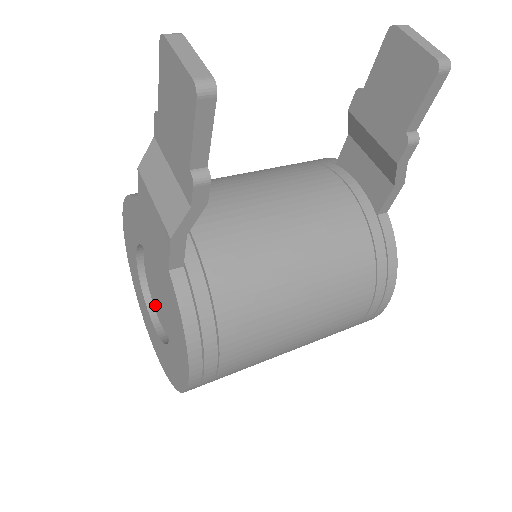
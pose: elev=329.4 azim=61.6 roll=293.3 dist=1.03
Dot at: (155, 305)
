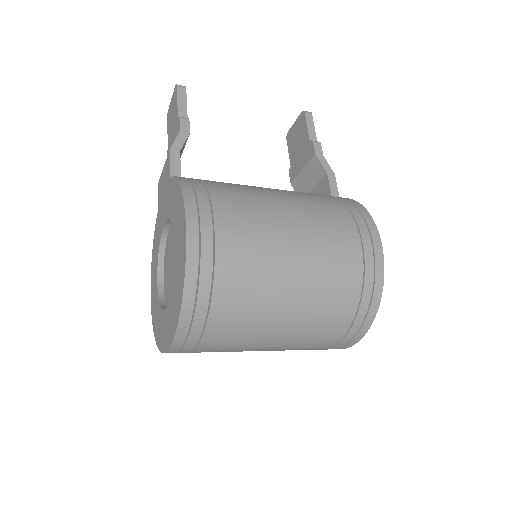
Dot at: occluded
